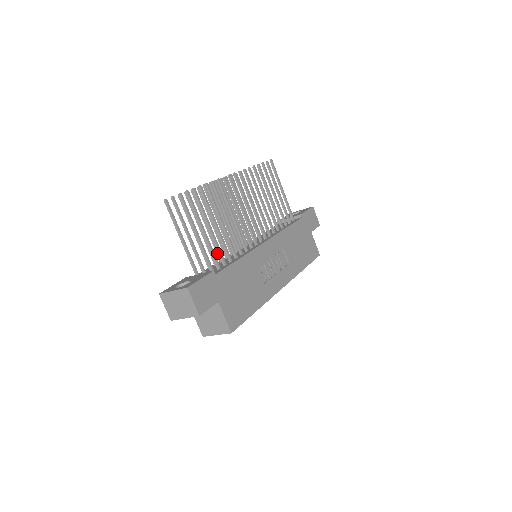
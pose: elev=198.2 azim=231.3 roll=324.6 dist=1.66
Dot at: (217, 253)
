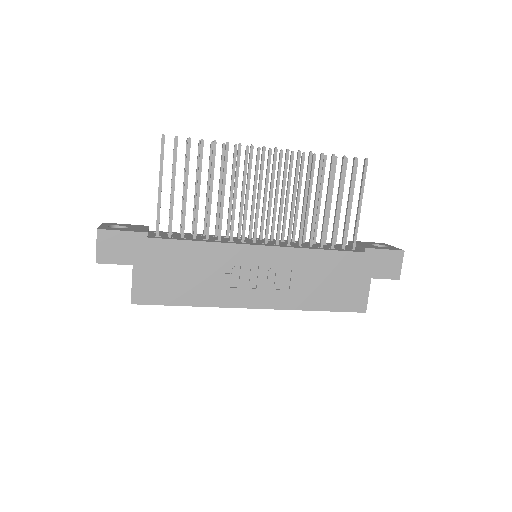
Dot at: (204, 224)
